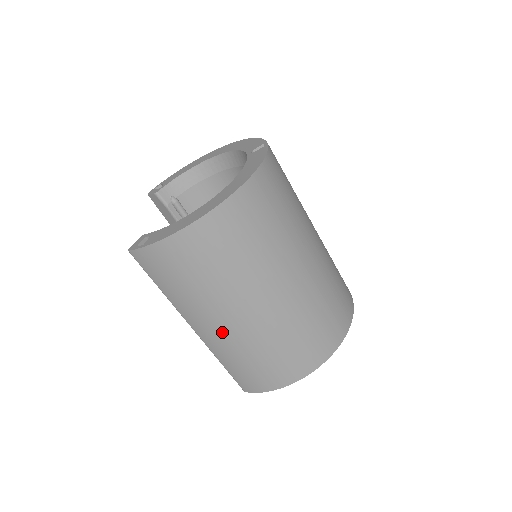
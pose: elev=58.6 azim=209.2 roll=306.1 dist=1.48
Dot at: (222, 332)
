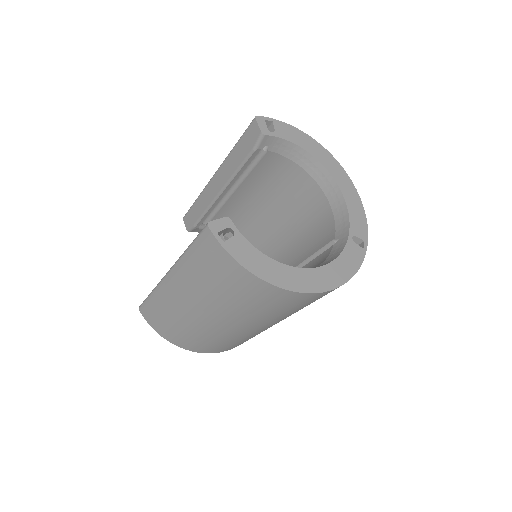
Dot at: (183, 304)
